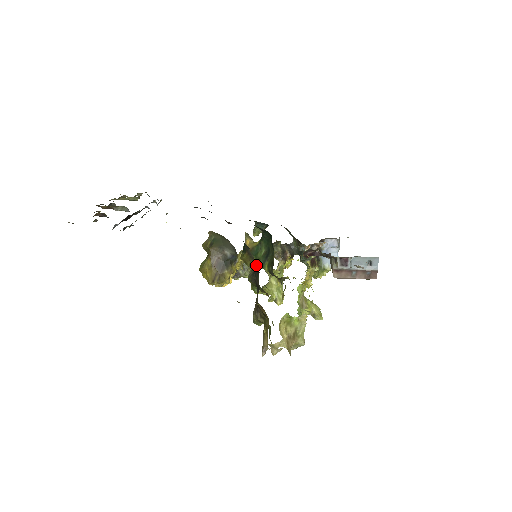
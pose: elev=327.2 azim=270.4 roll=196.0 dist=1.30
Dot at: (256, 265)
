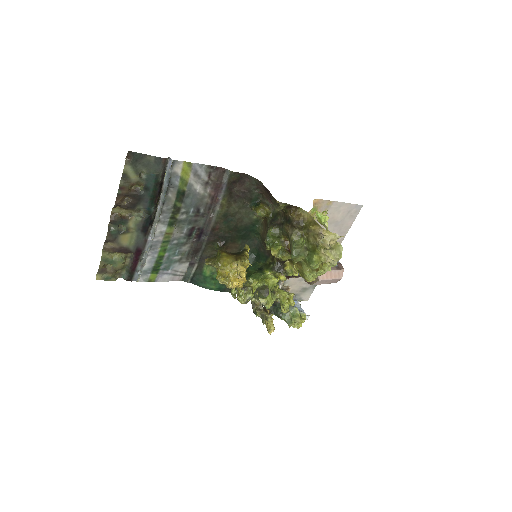
Dot at: (271, 213)
